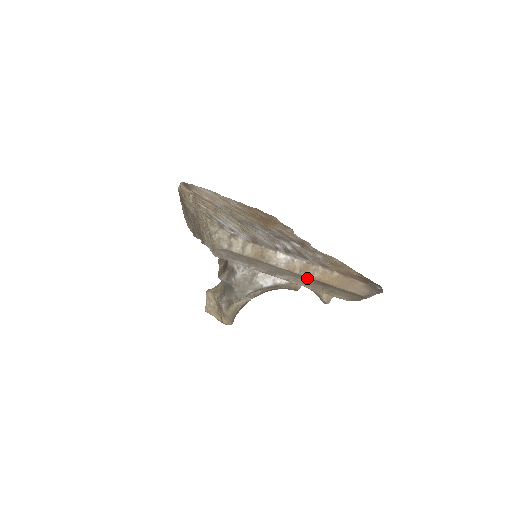
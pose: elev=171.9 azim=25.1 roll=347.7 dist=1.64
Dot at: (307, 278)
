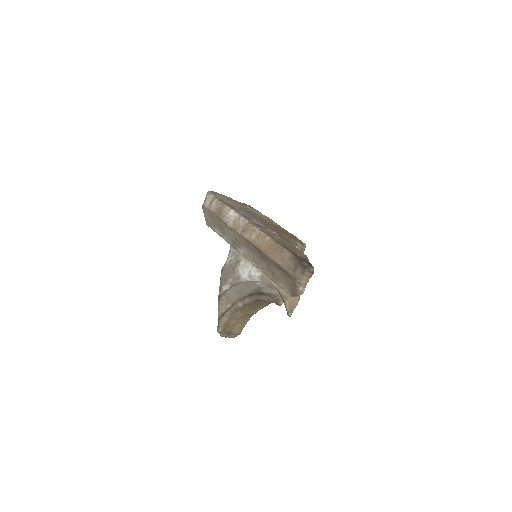
Dot at: (250, 245)
